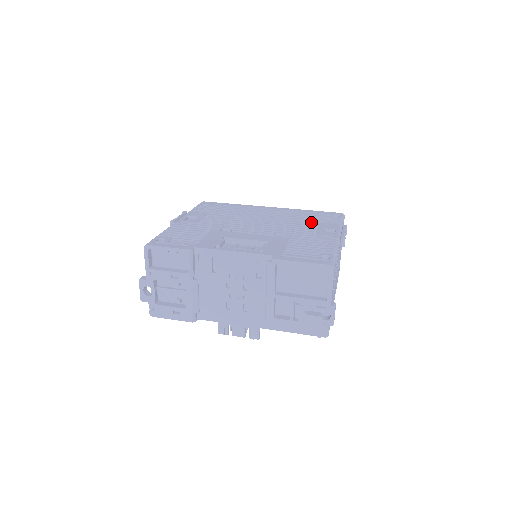
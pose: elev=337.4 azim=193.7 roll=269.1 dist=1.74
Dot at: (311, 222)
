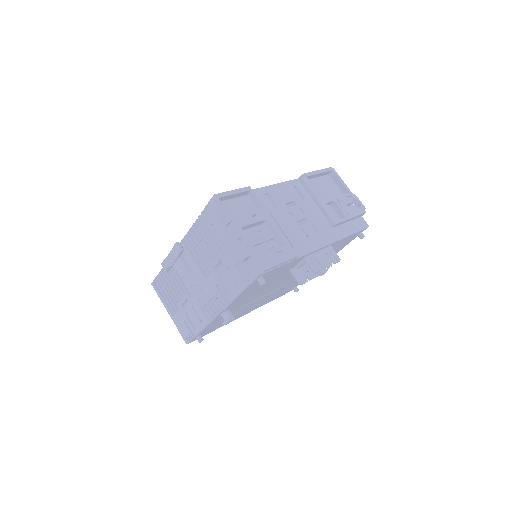
Dot at: occluded
